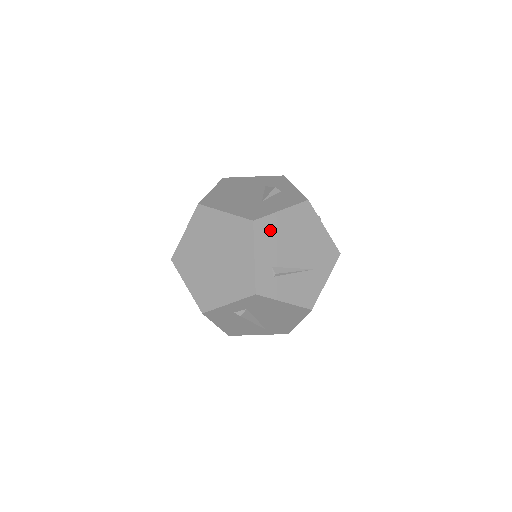
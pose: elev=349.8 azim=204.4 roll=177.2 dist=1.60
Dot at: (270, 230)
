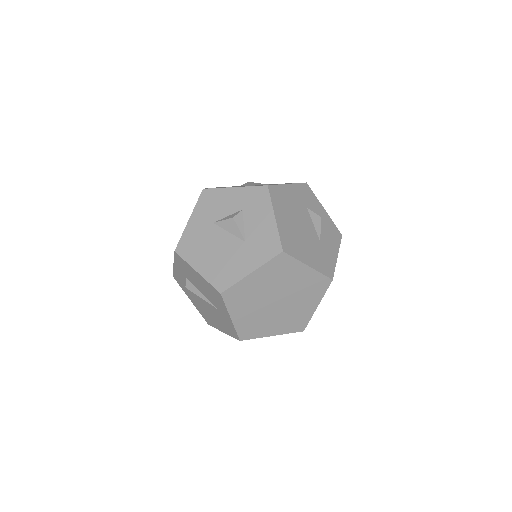
Dot at: occluded
